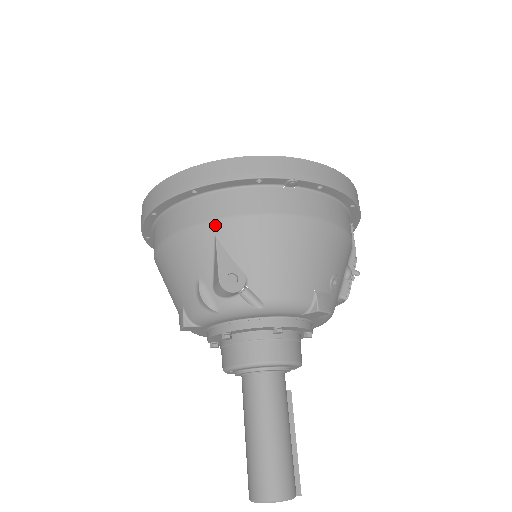
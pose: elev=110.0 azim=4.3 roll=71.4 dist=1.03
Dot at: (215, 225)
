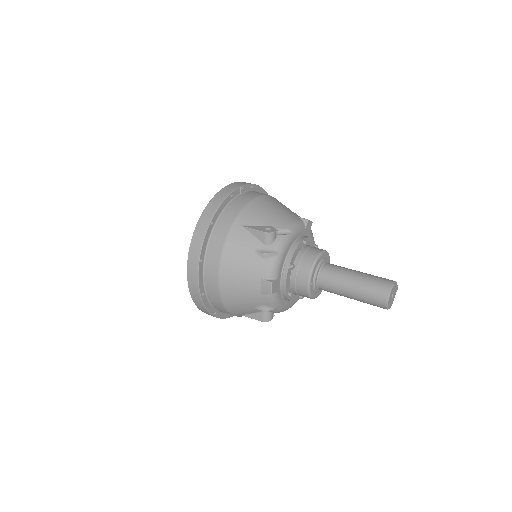
Dot at: (236, 223)
